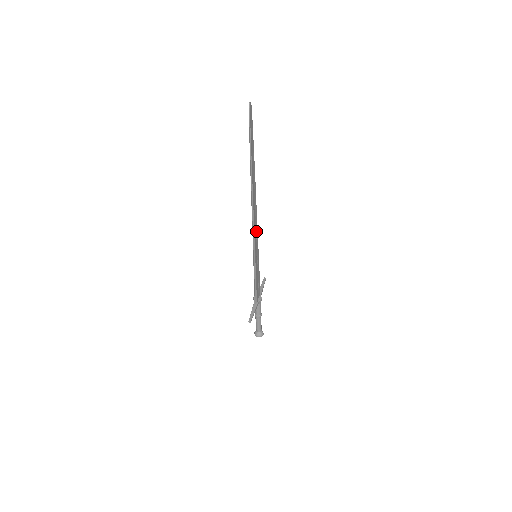
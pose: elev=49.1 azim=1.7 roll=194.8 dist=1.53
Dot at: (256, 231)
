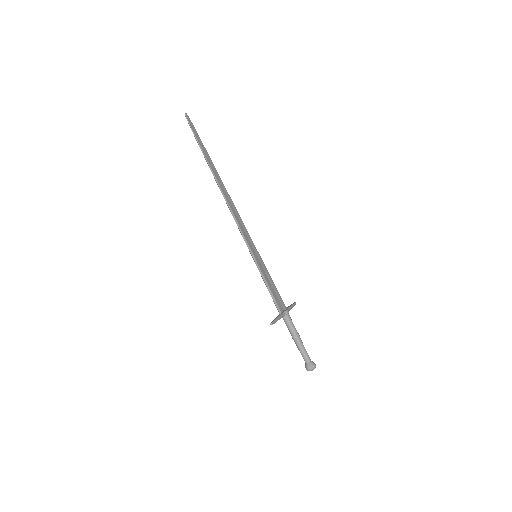
Dot at: (244, 228)
